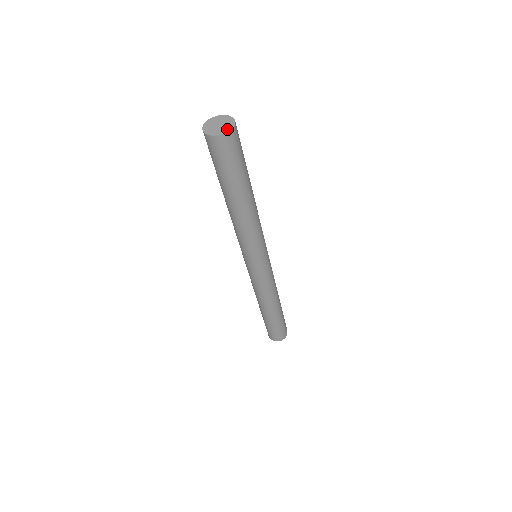
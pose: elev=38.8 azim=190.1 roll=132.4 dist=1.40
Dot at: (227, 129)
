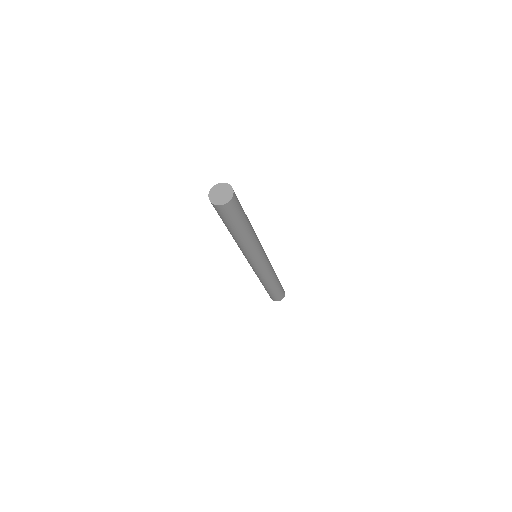
Dot at: (226, 201)
